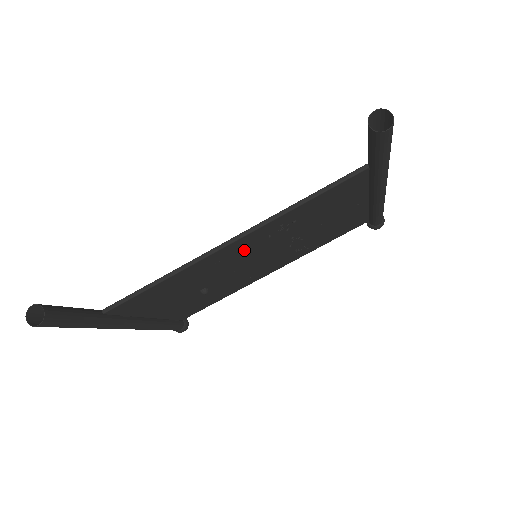
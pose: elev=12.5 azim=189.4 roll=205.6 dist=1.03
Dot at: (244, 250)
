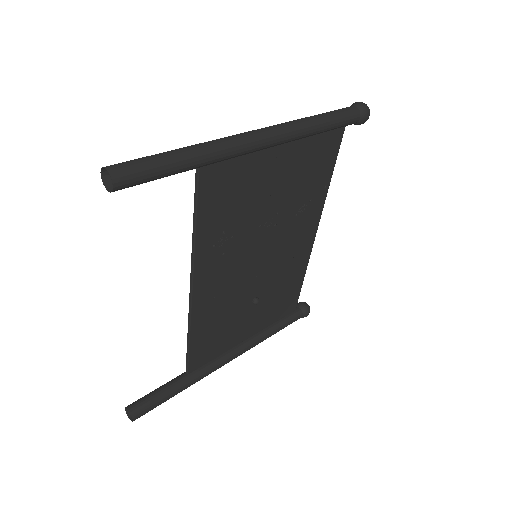
Dot at: (222, 274)
